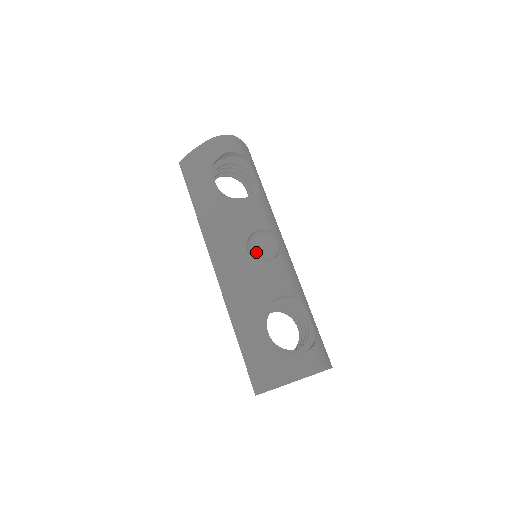
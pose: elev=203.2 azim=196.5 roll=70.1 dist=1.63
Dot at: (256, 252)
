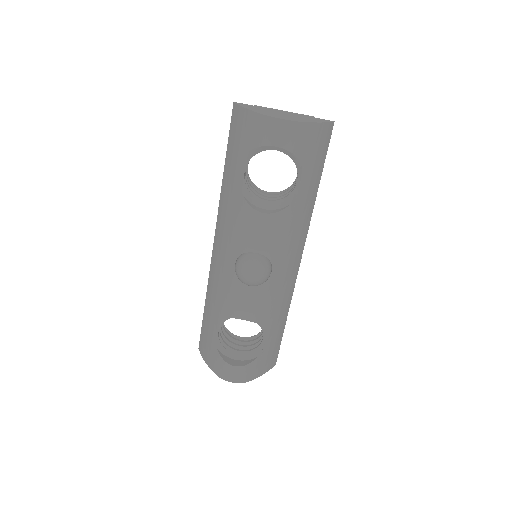
Dot at: (237, 275)
